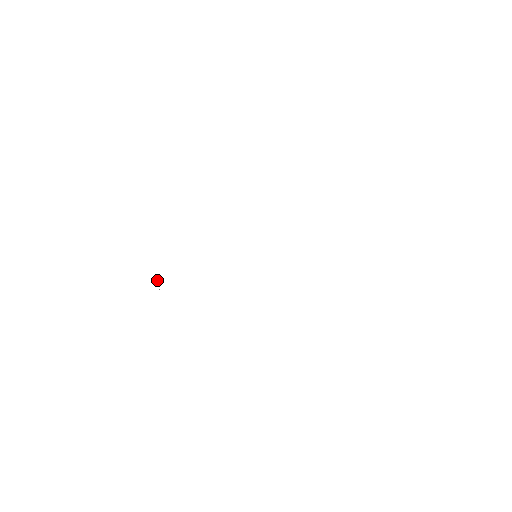
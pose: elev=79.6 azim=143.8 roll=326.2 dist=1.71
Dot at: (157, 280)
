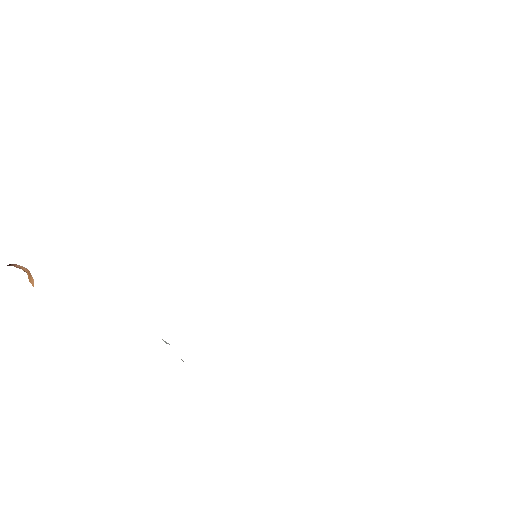
Dot at: occluded
